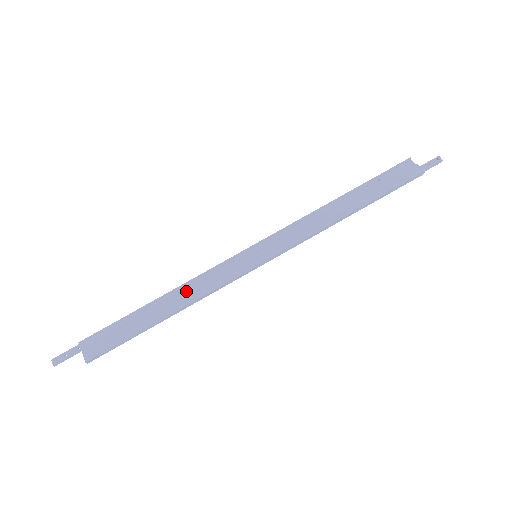
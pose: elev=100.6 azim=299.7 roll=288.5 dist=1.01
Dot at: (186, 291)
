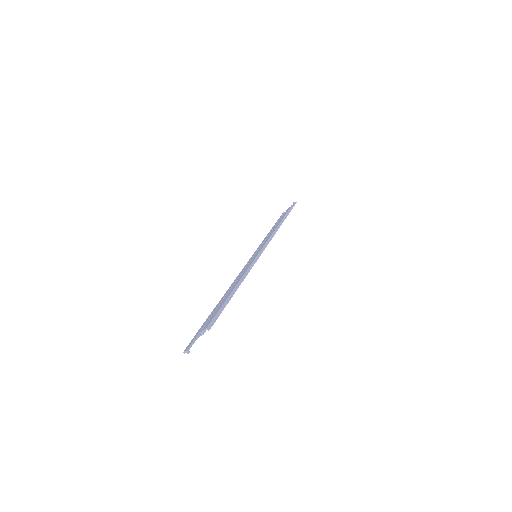
Dot at: (235, 282)
